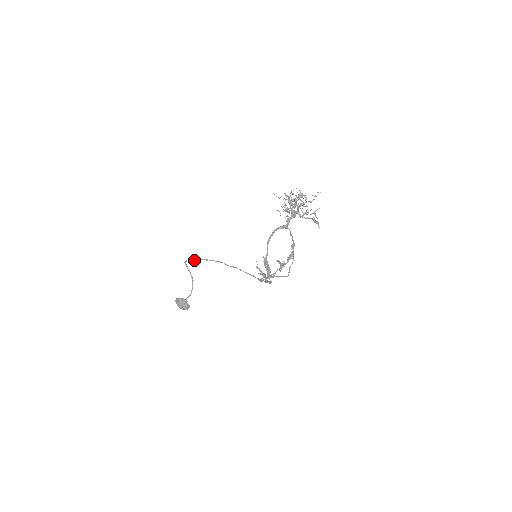
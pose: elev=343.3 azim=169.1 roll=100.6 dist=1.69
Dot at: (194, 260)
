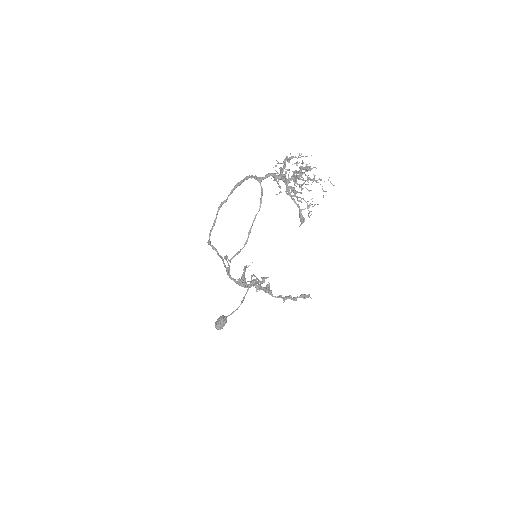
Dot at: (254, 276)
